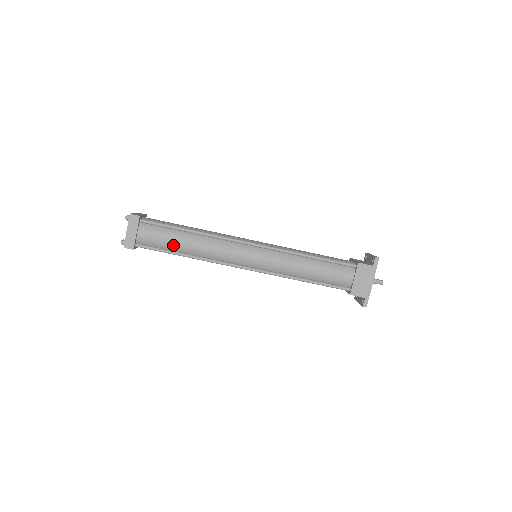
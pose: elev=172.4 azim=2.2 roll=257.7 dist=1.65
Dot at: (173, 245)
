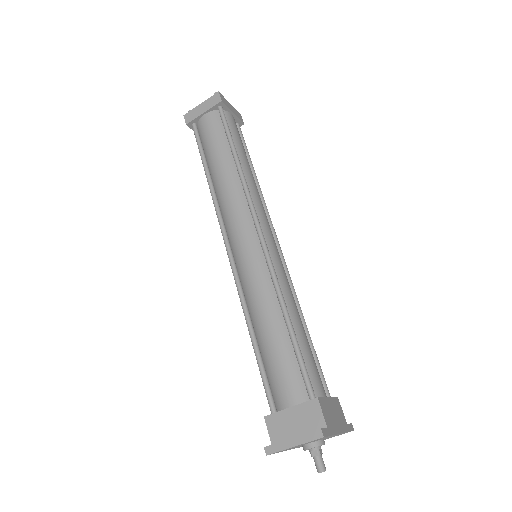
Dot at: (239, 148)
